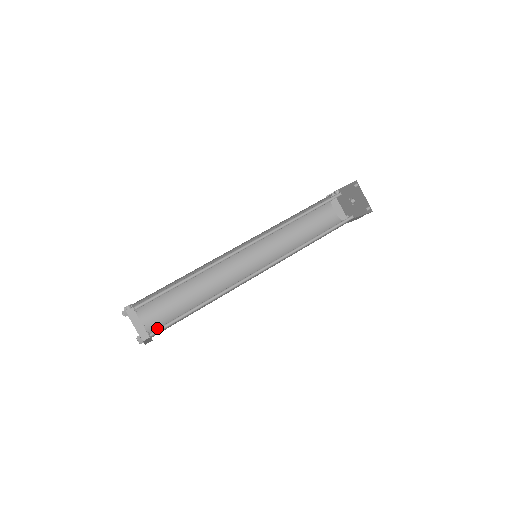
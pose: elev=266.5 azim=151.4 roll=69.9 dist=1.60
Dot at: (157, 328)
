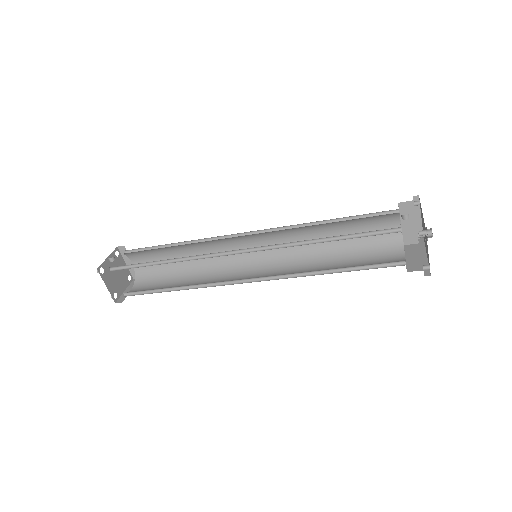
Dot at: (143, 278)
